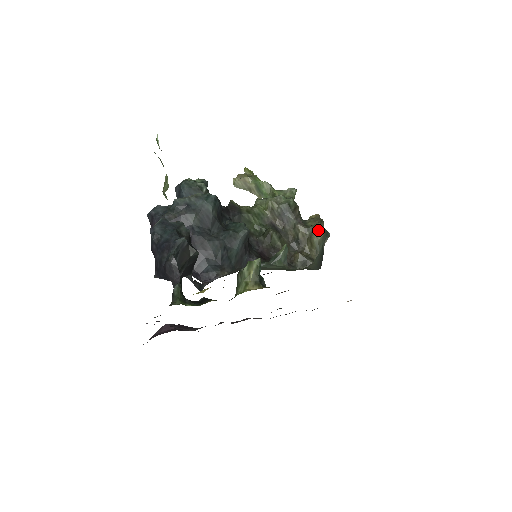
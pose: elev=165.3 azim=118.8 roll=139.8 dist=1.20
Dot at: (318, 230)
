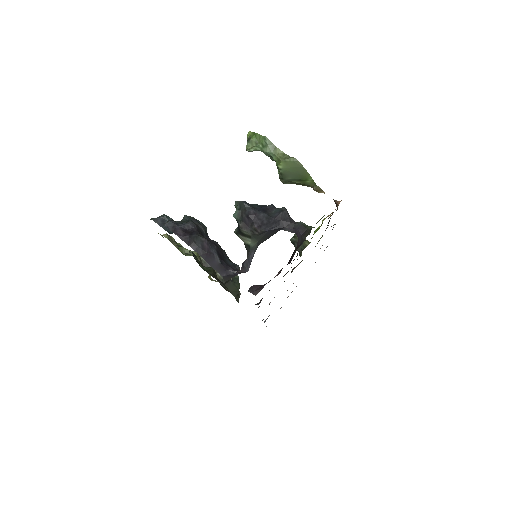
Dot at: occluded
